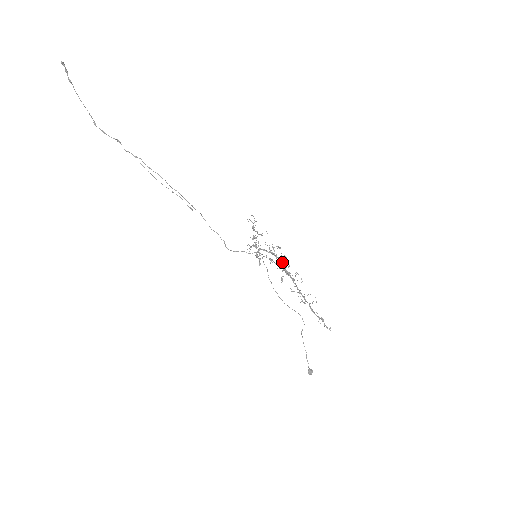
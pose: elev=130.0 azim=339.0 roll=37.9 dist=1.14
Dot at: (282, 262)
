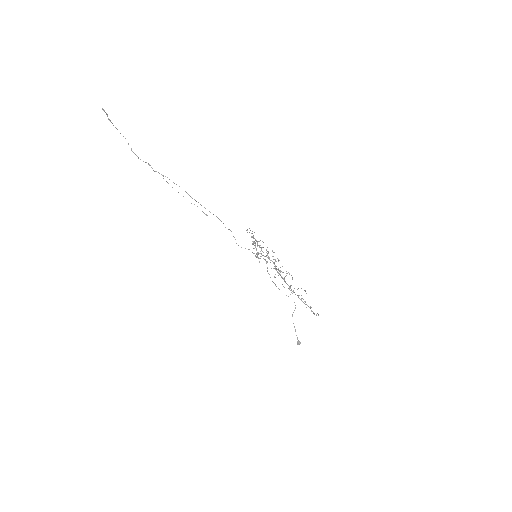
Dot at: occluded
